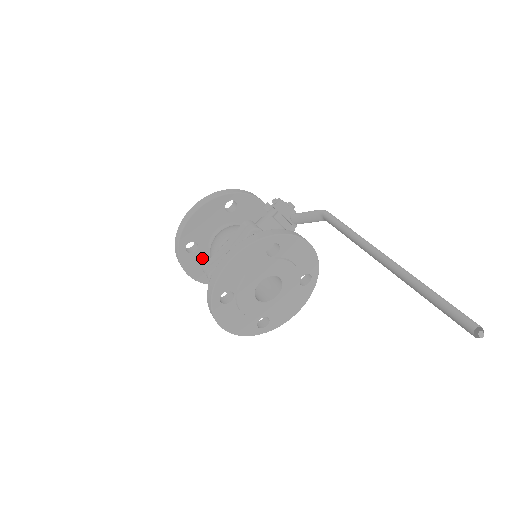
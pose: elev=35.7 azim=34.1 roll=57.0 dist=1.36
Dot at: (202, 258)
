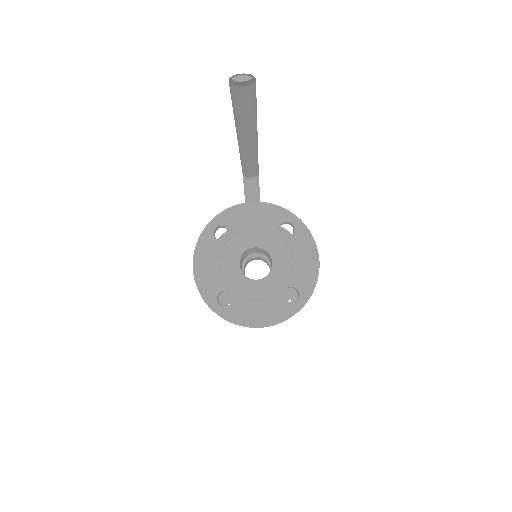
Dot at: occluded
